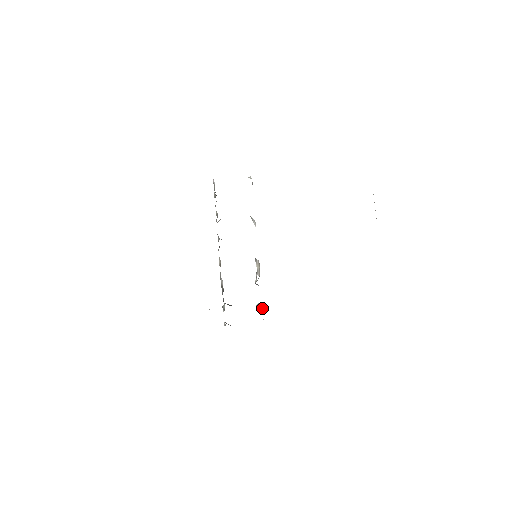
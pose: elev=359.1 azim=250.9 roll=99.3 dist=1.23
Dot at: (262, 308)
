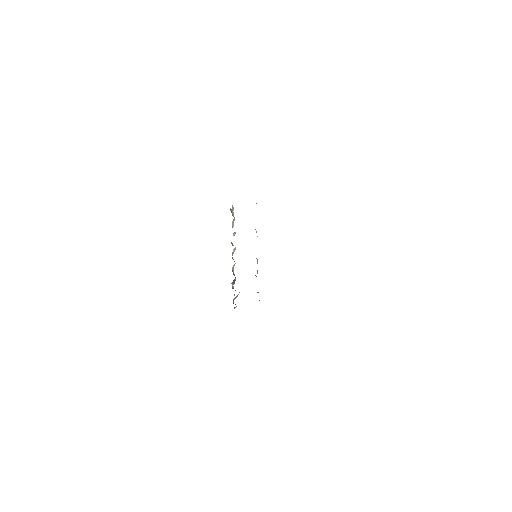
Dot at: (258, 292)
